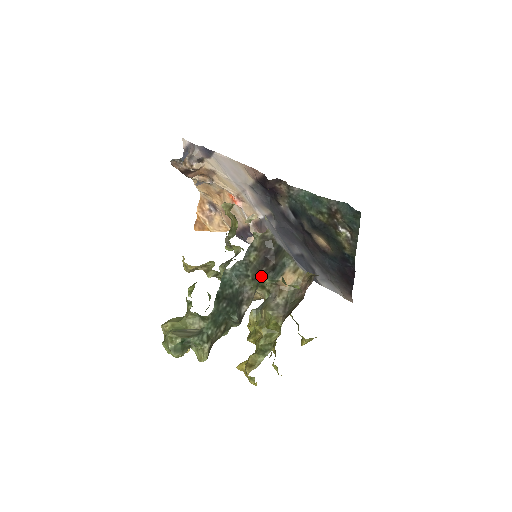
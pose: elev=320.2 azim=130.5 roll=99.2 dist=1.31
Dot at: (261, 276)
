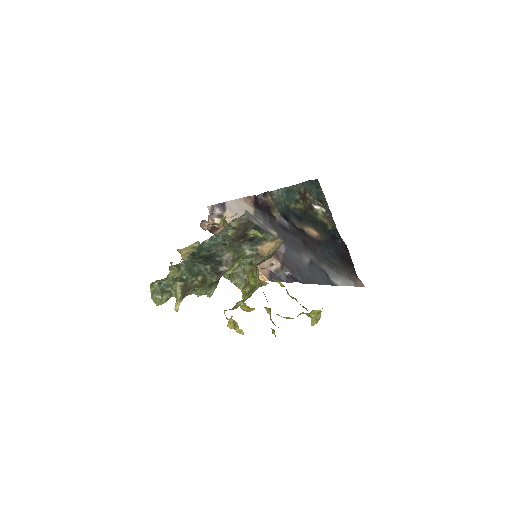
Dot at: (239, 245)
